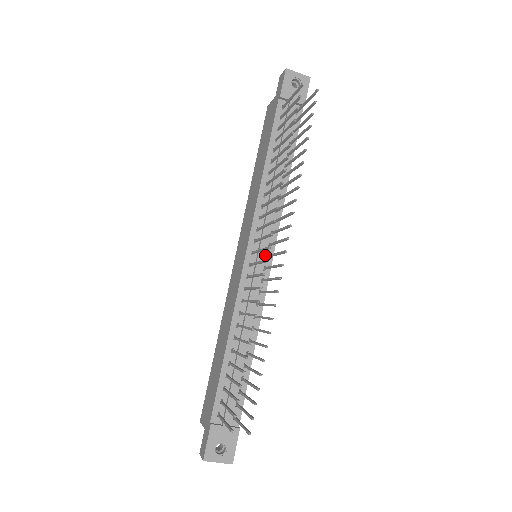
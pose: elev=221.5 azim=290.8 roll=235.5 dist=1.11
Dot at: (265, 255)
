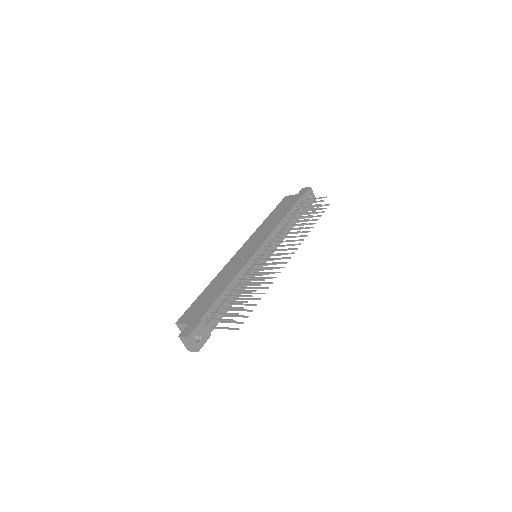
Dot at: (264, 258)
